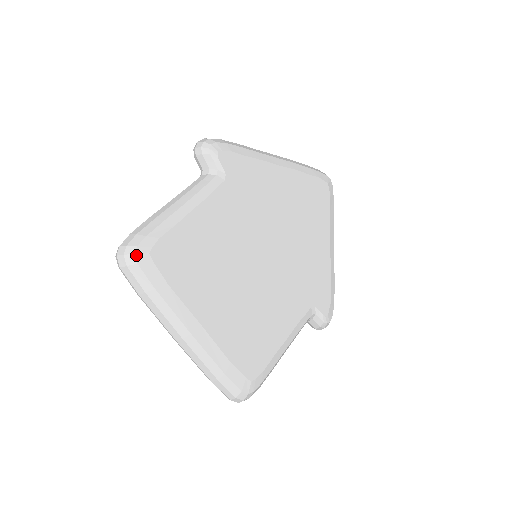
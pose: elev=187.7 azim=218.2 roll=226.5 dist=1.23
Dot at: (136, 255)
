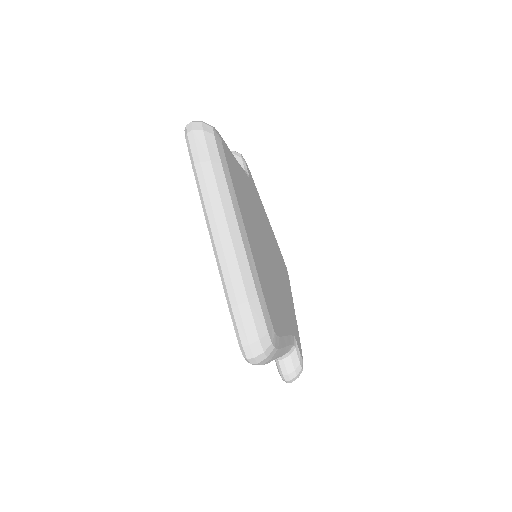
Dot at: (214, 129)
